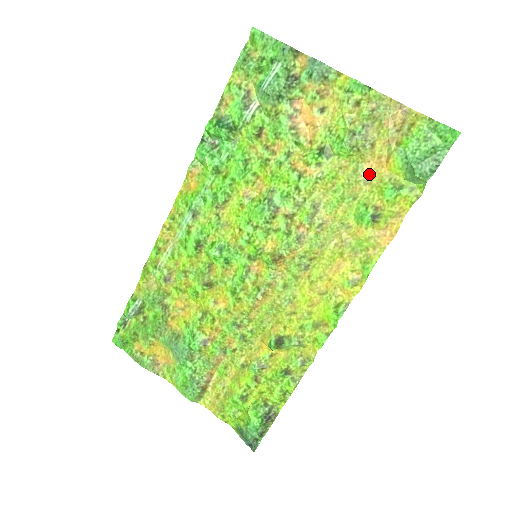
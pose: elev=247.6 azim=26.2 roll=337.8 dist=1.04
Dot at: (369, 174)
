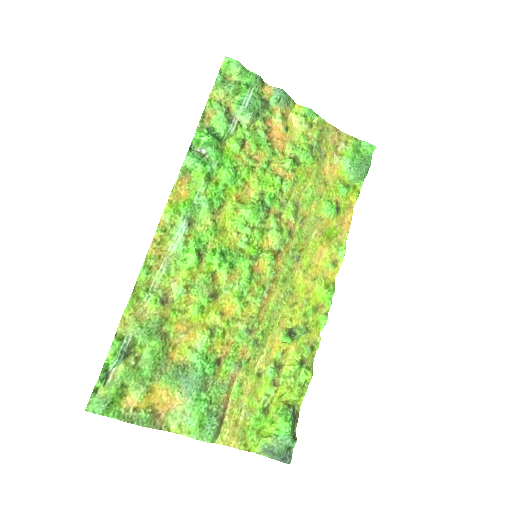
Dot at: (326, 178)
